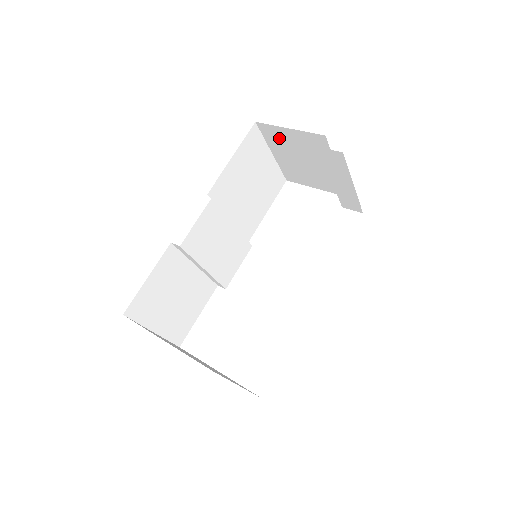
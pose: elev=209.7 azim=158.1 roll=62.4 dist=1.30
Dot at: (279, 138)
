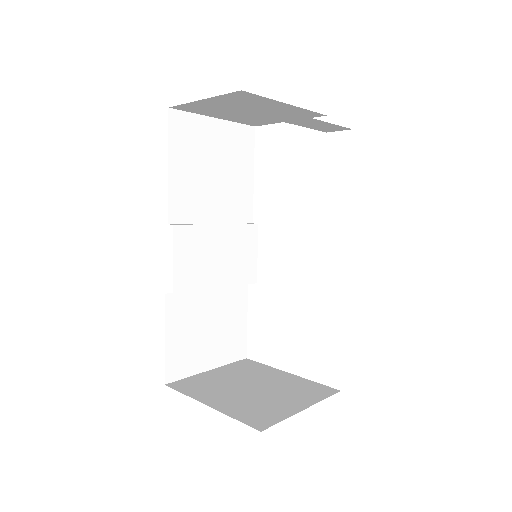
Dot at: (205, 108)
